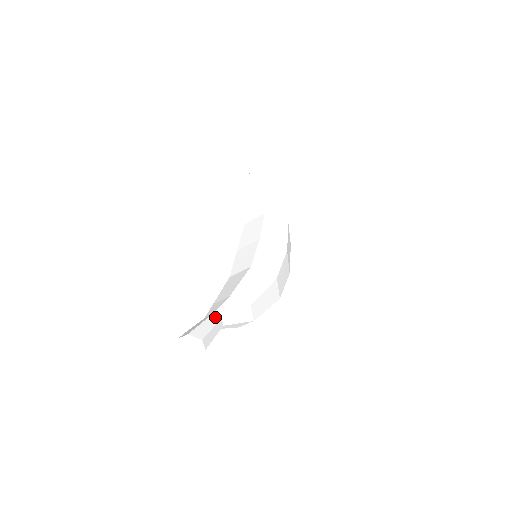
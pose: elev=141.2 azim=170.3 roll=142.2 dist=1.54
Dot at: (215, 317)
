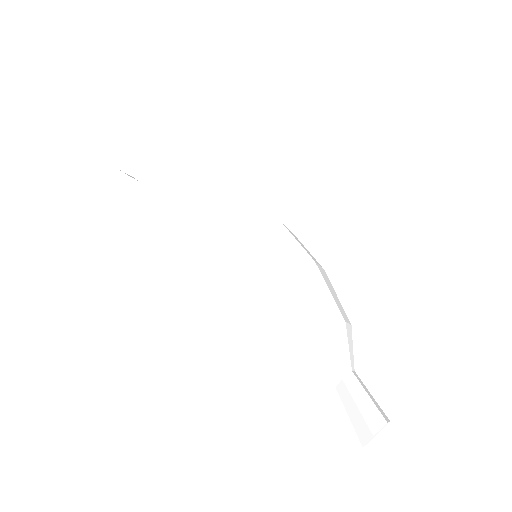
Dot at: (348, 378)
